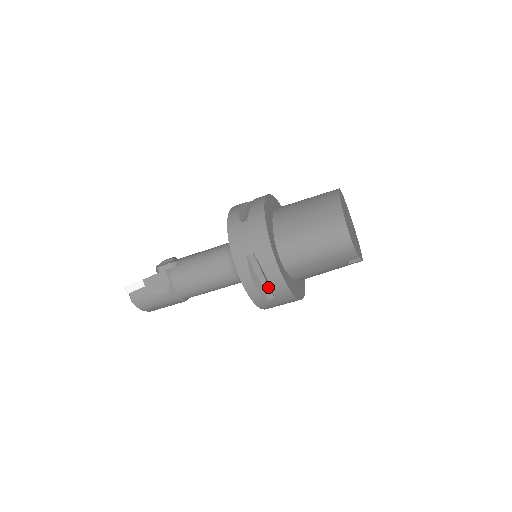
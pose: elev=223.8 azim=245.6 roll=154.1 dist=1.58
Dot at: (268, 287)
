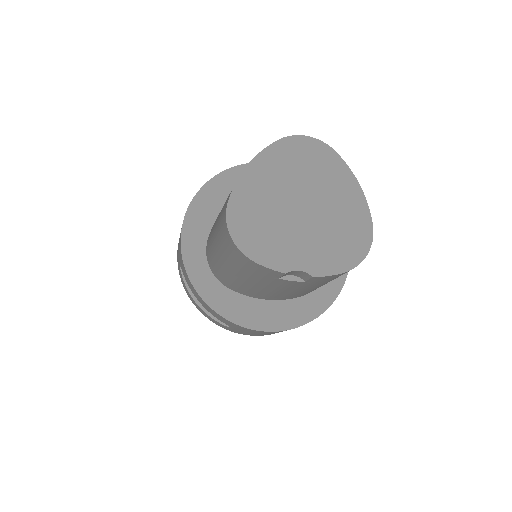
Dot at: occluded
